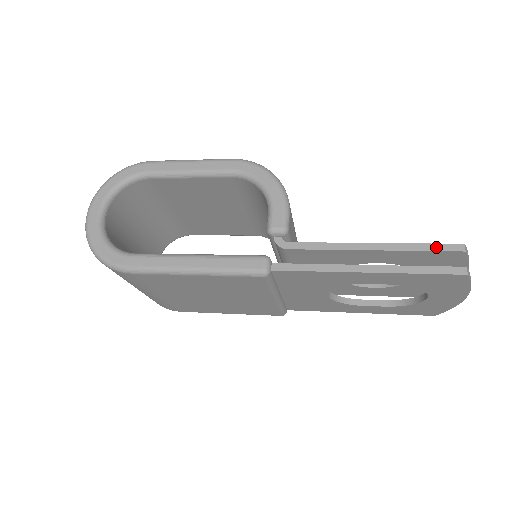
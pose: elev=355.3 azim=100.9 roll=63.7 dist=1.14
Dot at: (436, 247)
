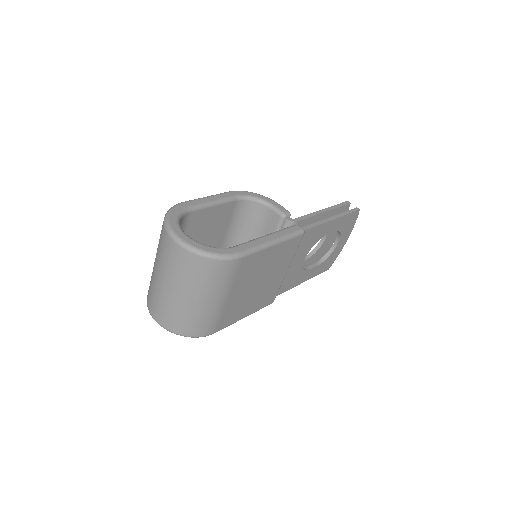
Dot at: (342, 204)
